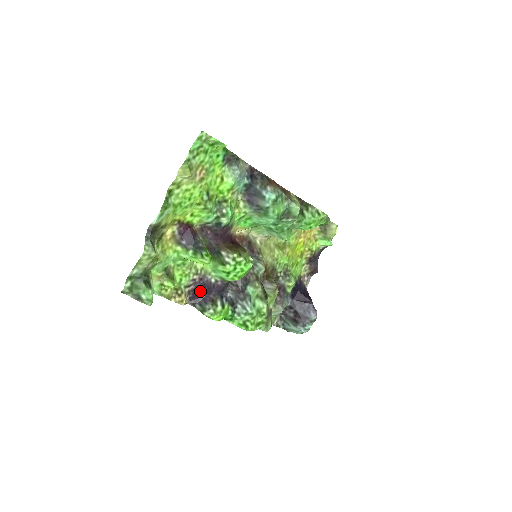
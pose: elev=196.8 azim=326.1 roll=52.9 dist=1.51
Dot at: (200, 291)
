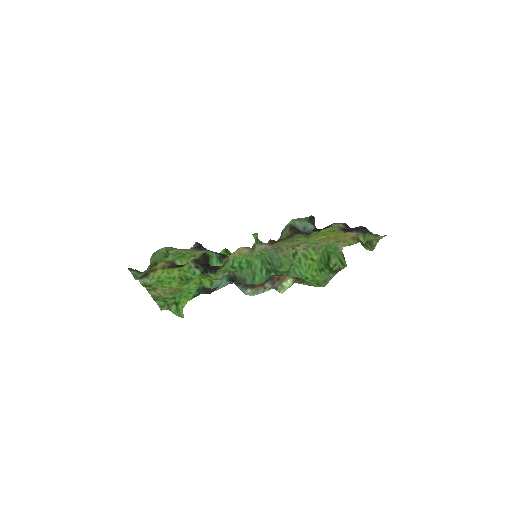
Dot at: (204, 248)
